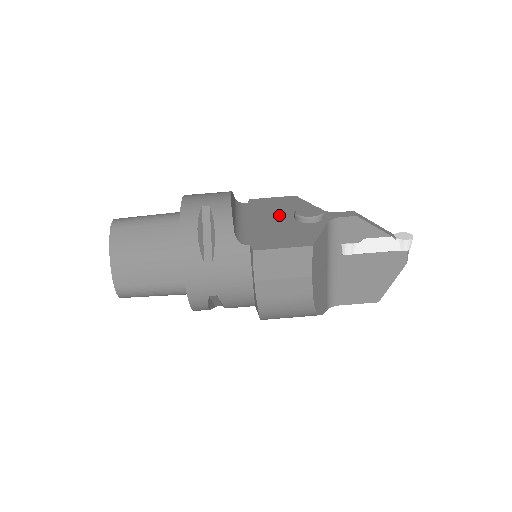
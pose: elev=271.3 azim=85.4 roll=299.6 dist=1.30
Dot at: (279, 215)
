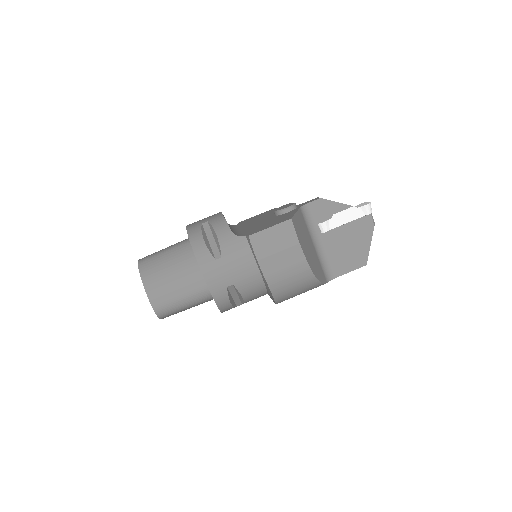
Dot at: (263, 219)
